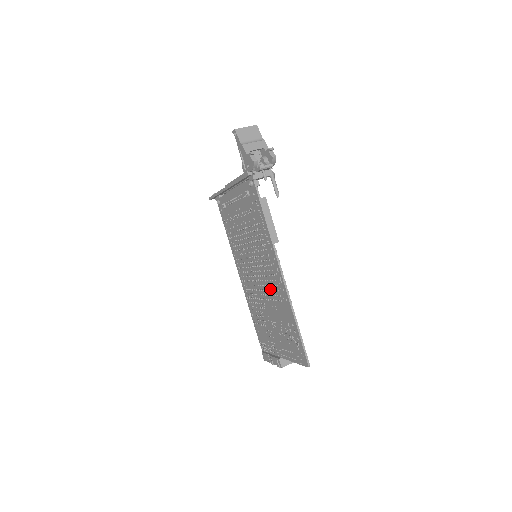
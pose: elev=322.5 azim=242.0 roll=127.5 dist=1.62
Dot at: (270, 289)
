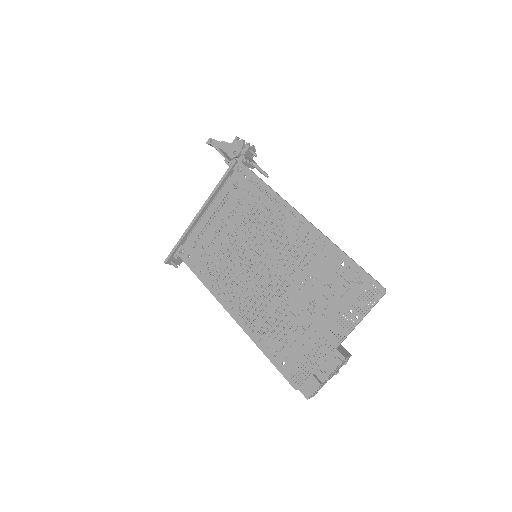
Dot at: (293, 262)
